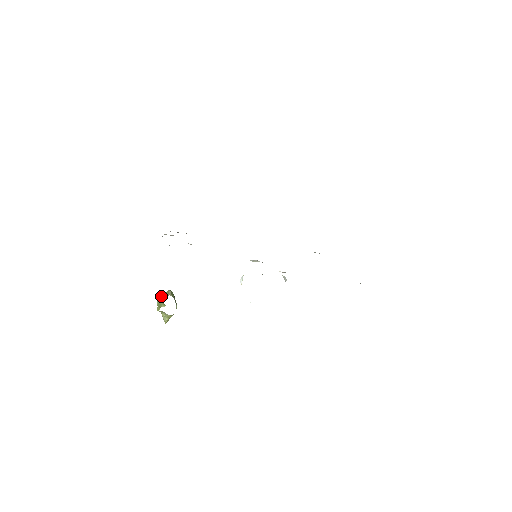
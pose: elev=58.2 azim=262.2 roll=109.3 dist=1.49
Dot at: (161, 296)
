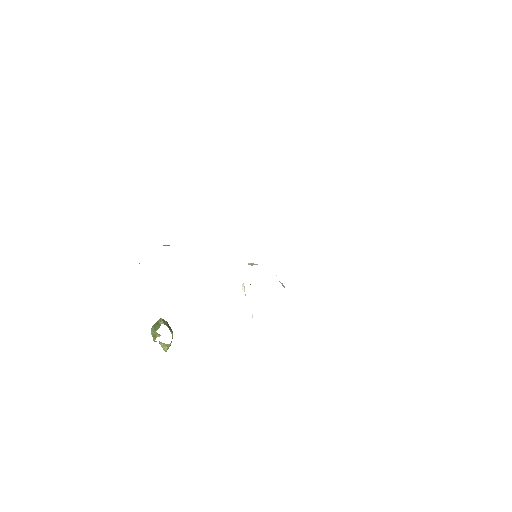
Dot at: (154, 326)
